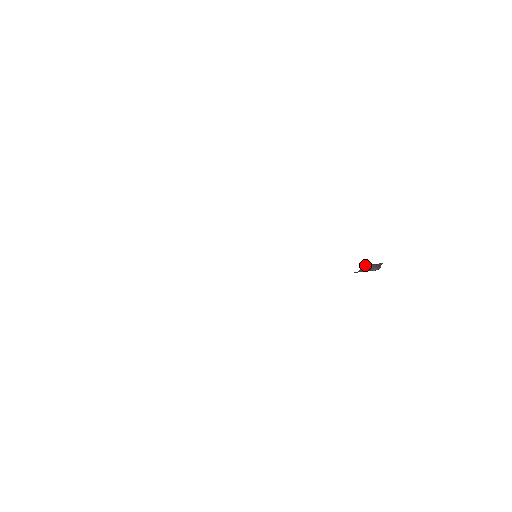
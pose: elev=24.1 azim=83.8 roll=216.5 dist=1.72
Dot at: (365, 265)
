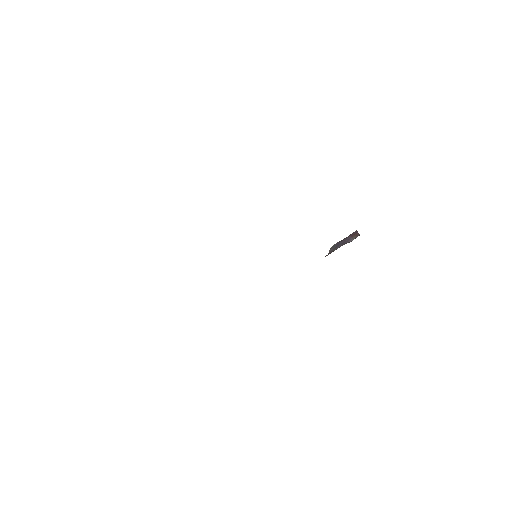
Dot at: occluded
